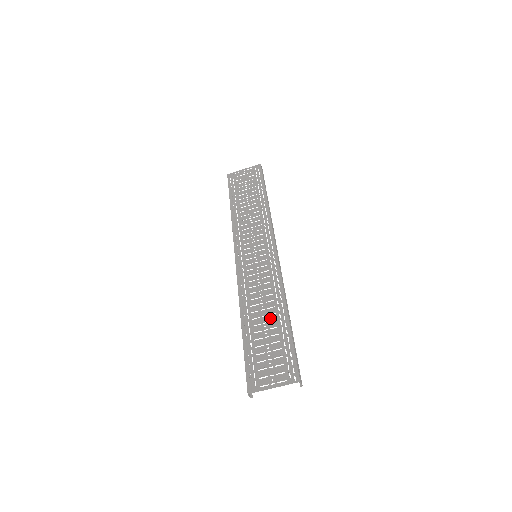
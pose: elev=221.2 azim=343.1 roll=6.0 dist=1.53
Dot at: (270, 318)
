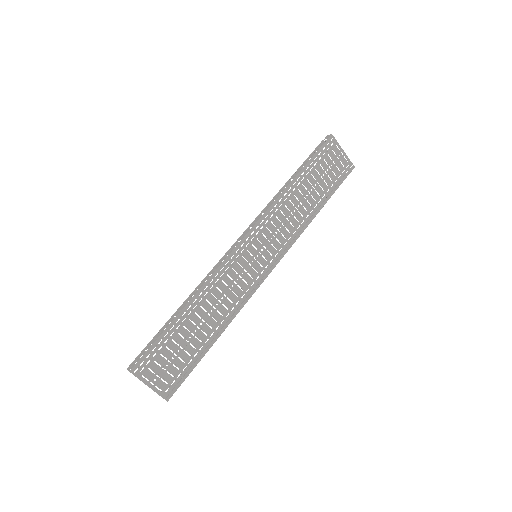
Dot at: (205, 328)
